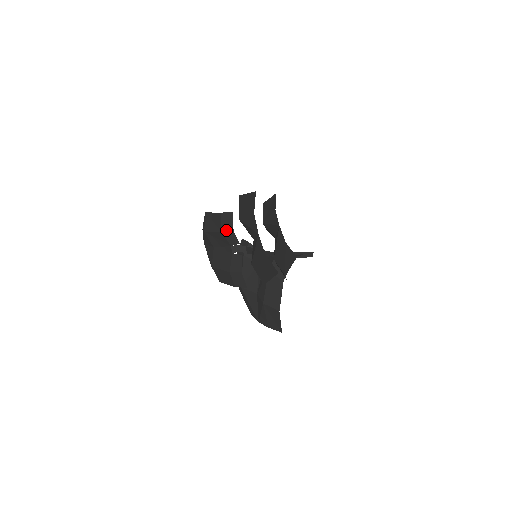
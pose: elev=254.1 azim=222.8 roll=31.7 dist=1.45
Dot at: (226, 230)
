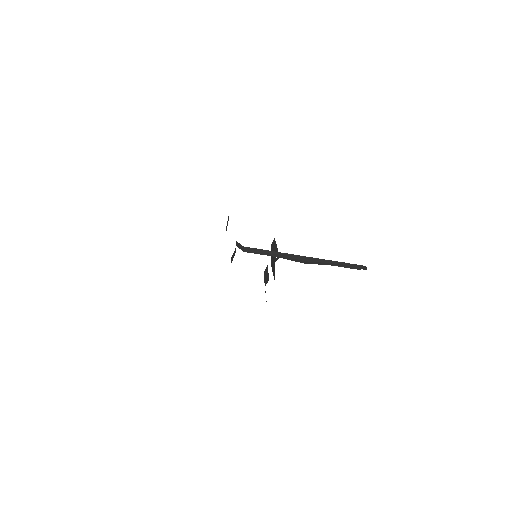
Dot at: (226, 229)
